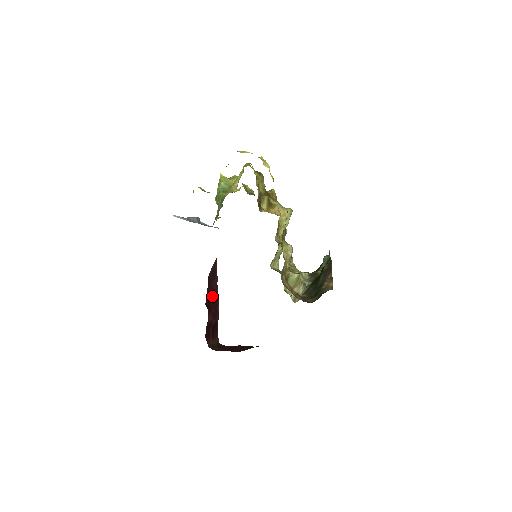
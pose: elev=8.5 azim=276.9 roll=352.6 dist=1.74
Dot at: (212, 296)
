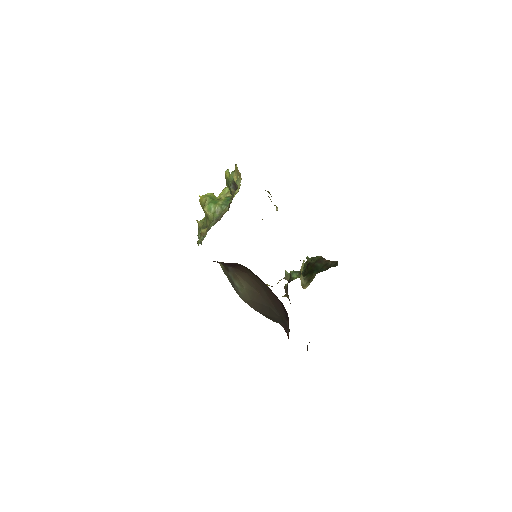
Dot at: occluded
